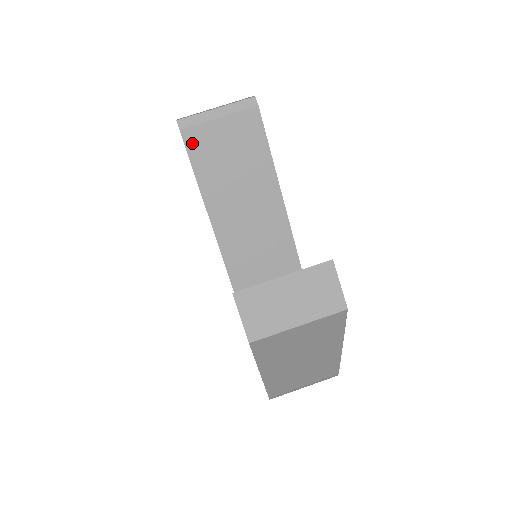
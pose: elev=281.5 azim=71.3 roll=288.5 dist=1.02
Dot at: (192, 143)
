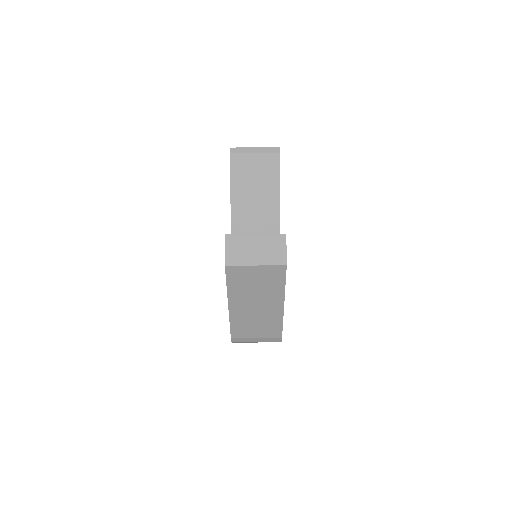
Dot at: (234, 163)
